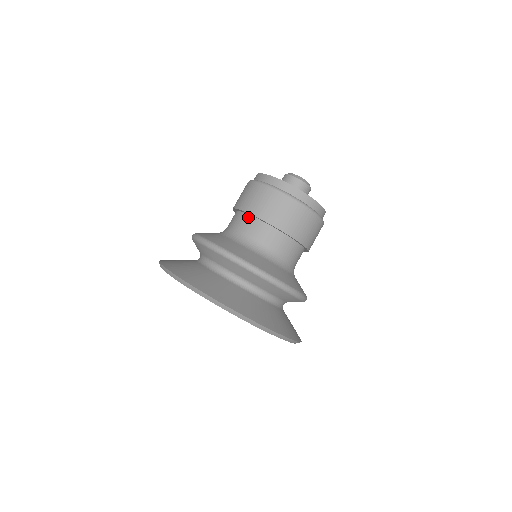
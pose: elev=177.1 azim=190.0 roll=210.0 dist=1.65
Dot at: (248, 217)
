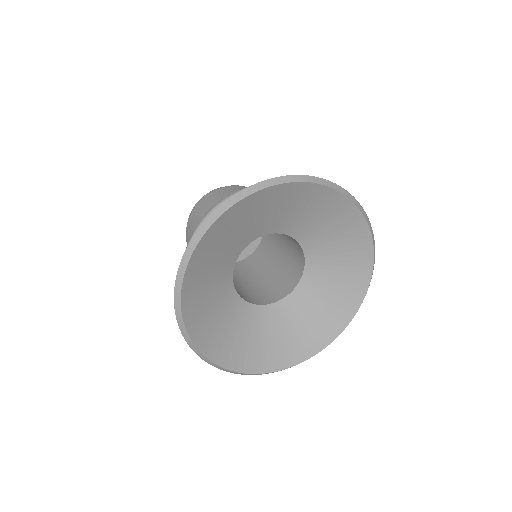
Dot at: occluded
